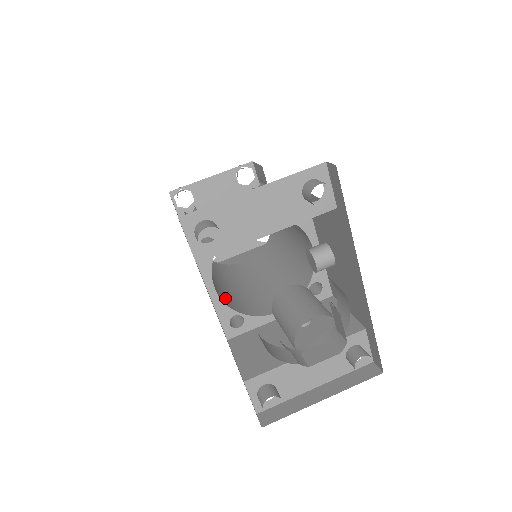
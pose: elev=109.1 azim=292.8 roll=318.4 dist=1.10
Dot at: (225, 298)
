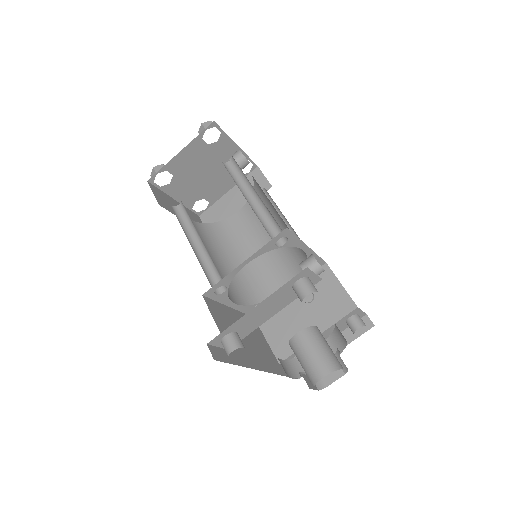
Dot at: (242, 292)
